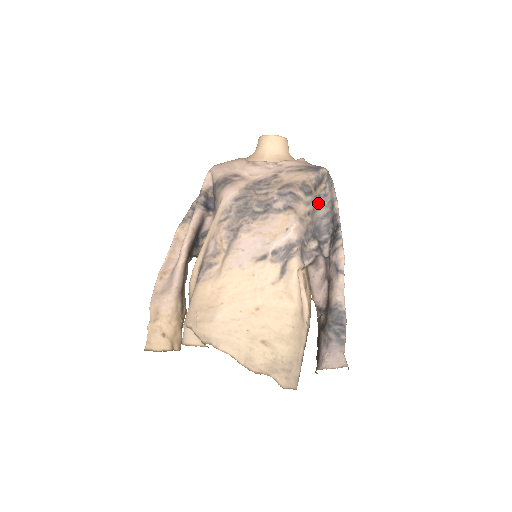
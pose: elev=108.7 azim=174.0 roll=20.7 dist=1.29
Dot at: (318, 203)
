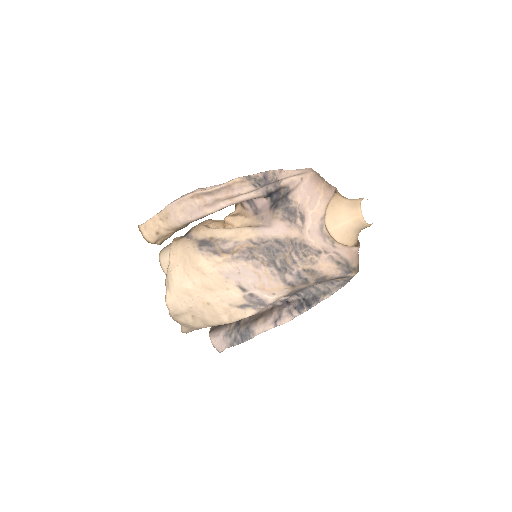
Dot at: occluded
